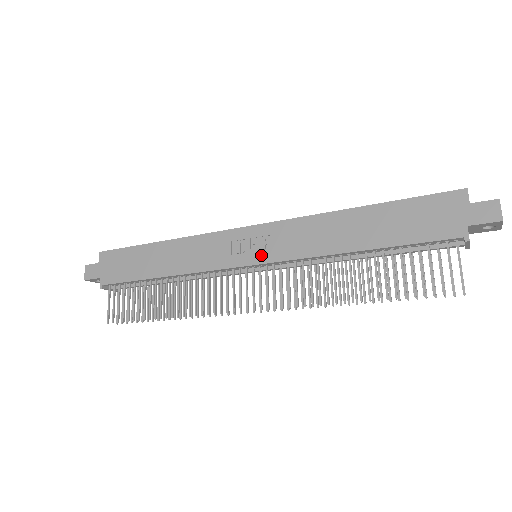
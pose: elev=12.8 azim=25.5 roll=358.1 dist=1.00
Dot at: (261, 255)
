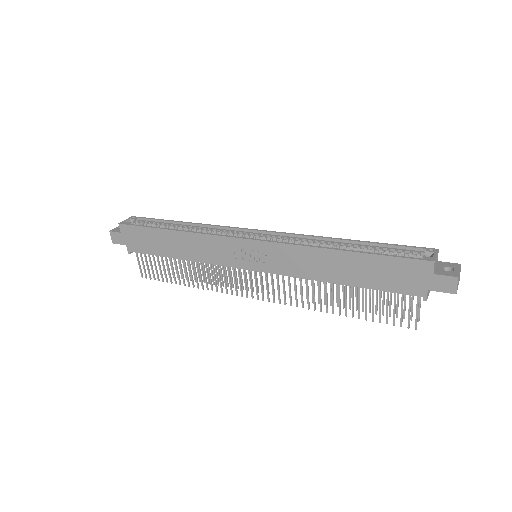
Dot at: (260, 265)
